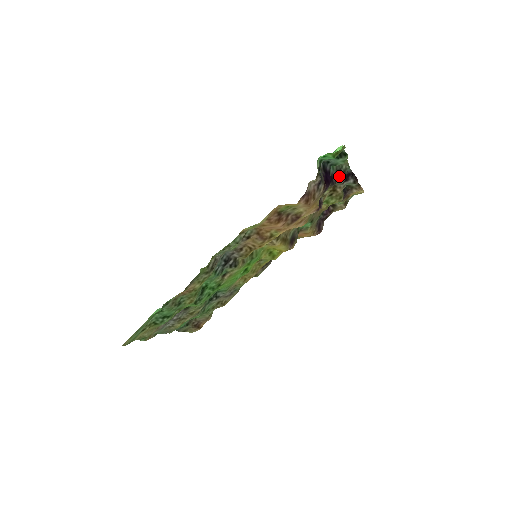
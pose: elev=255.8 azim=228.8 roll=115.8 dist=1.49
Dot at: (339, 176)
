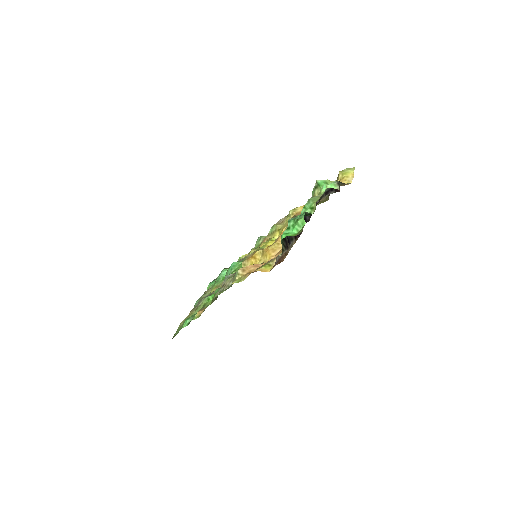
Dot at: occluded
